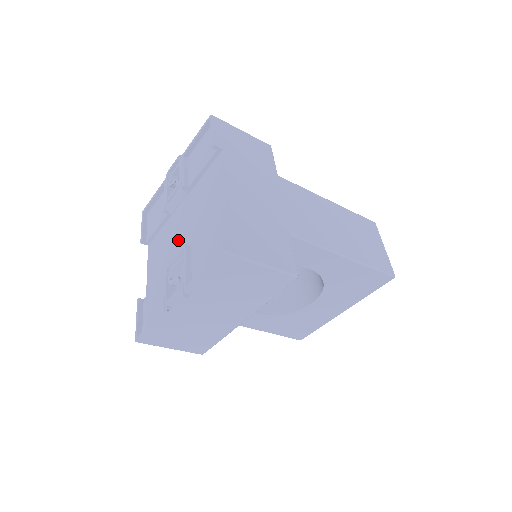
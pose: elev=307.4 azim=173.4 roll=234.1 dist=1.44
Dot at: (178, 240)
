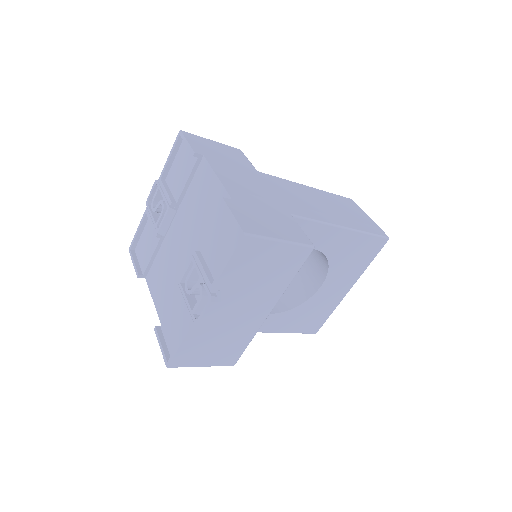
Dot at: (181, 255)
